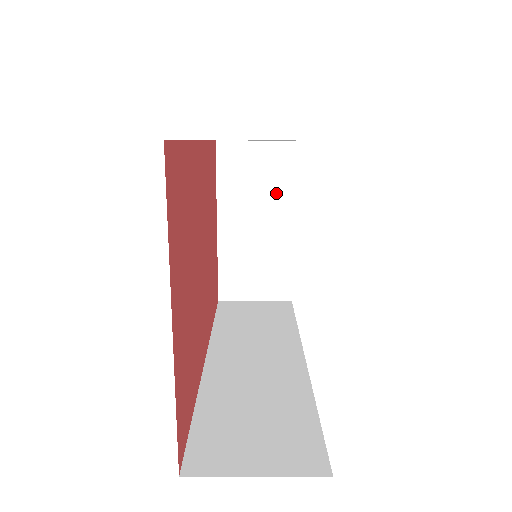
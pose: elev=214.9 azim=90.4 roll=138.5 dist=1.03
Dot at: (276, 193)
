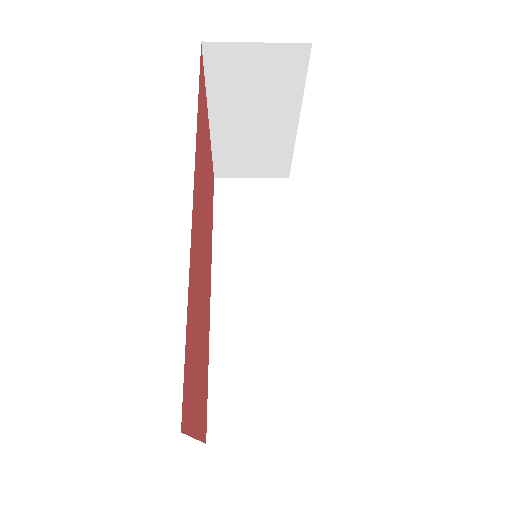
Dot at: (280, 96)
